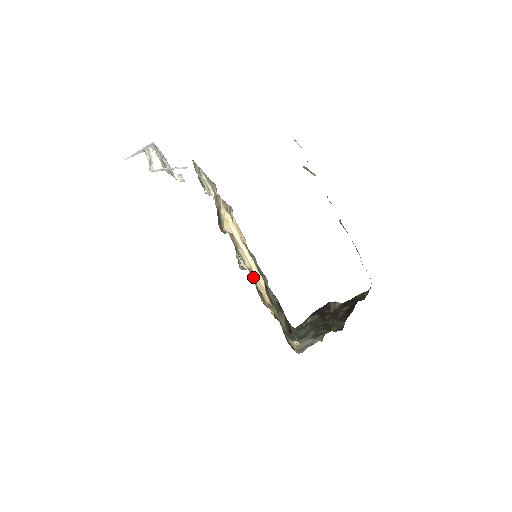
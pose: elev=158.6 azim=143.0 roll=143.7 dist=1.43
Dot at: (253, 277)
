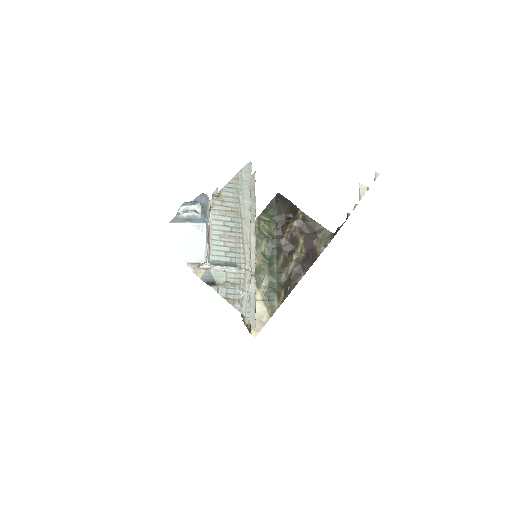
Dot at: occluded
